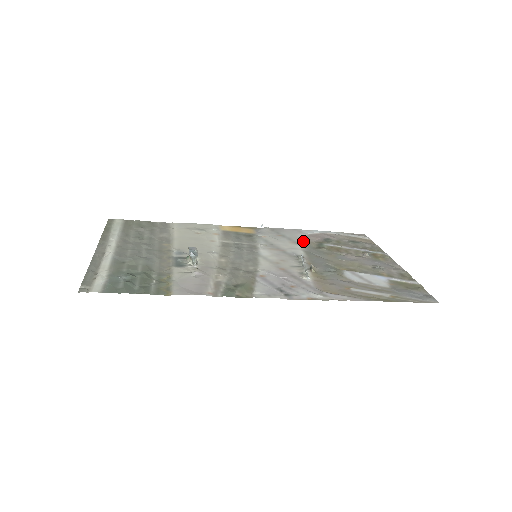
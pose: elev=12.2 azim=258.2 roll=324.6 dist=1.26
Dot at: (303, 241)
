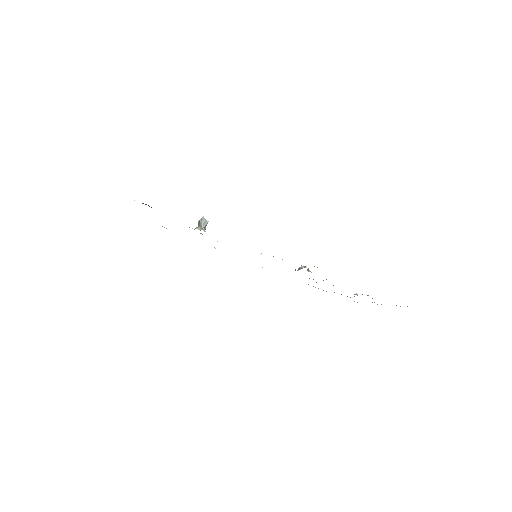
Dot at: occluded
